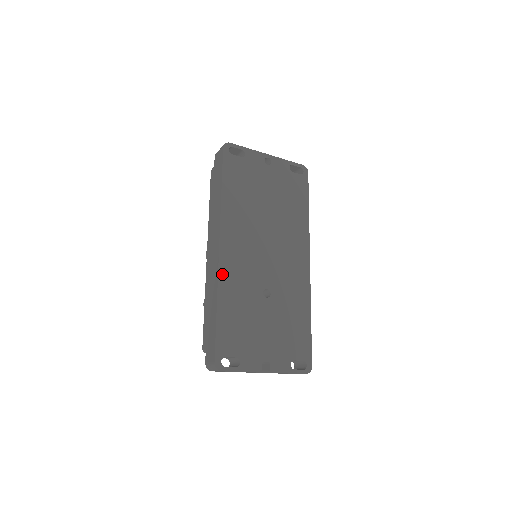
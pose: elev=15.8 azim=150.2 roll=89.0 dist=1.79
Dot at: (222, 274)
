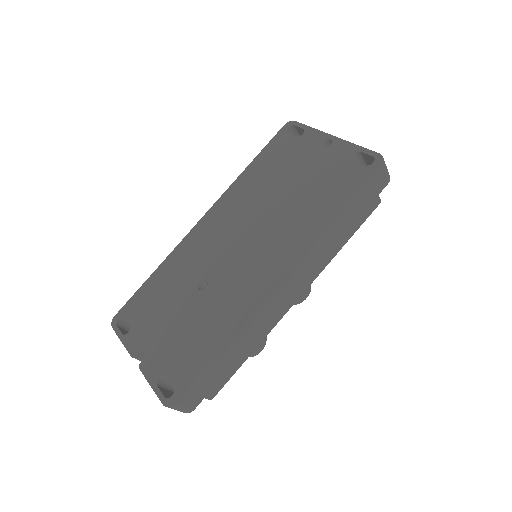
Dot at: (183, 244)
